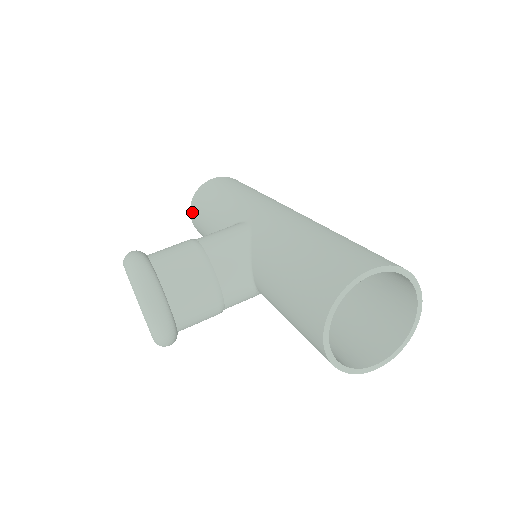
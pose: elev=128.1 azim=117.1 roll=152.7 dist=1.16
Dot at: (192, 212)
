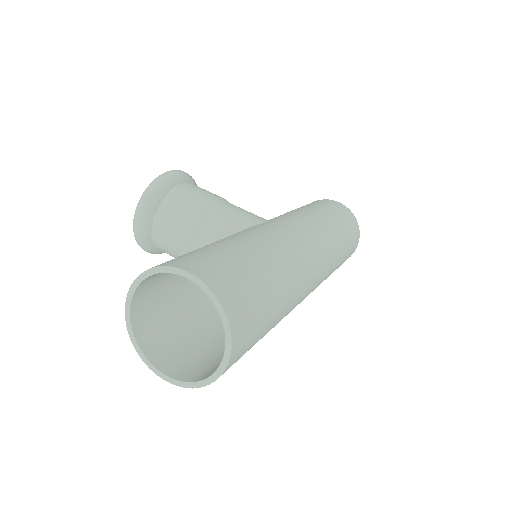
Dot at: occluded
